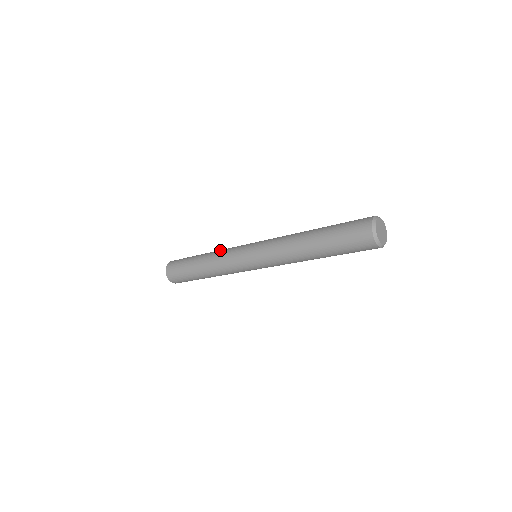
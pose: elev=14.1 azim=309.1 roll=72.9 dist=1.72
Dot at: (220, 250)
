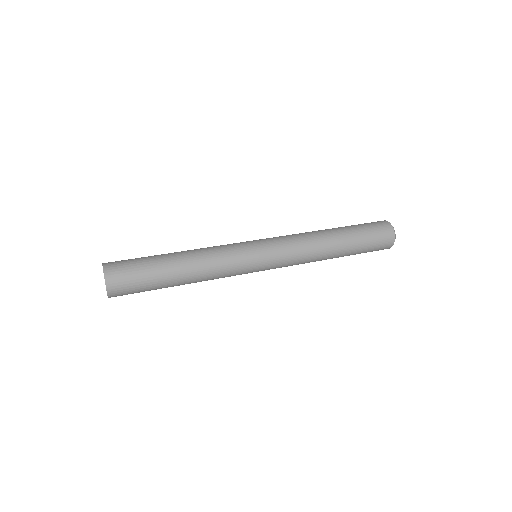
Dot at: (208, 253)
